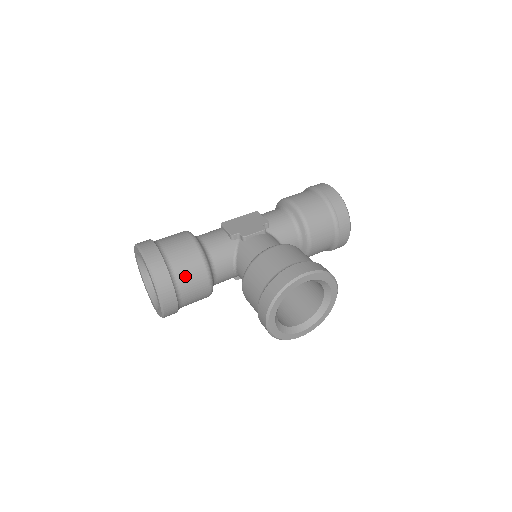
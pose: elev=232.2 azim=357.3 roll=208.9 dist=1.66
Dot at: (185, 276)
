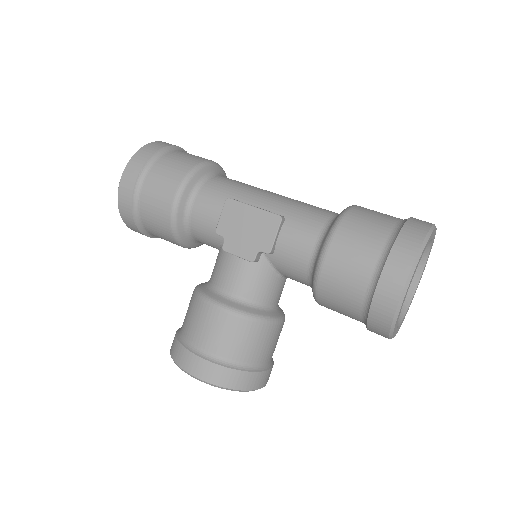
Dot at: (155, 233)
